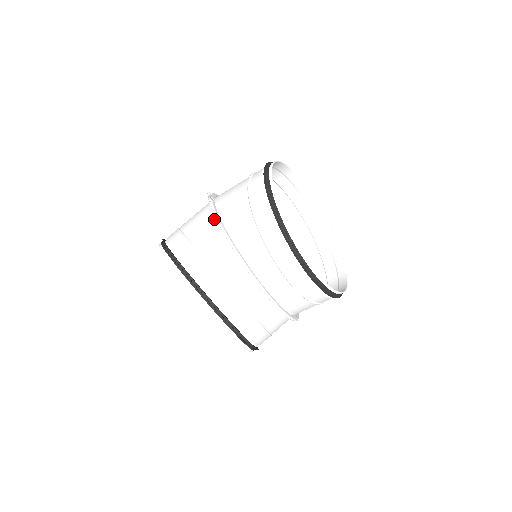
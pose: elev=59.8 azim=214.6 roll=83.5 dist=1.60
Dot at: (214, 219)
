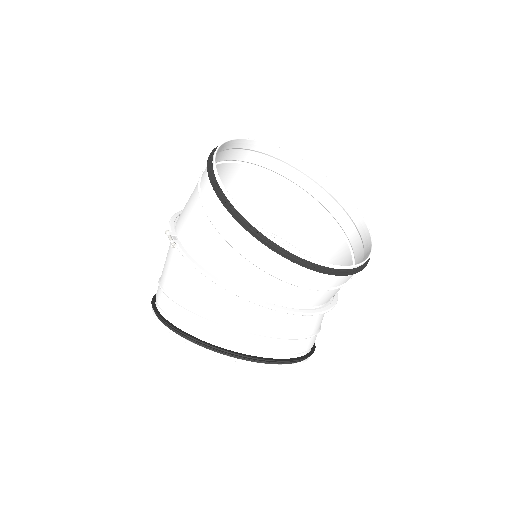
Dot at: occluded
